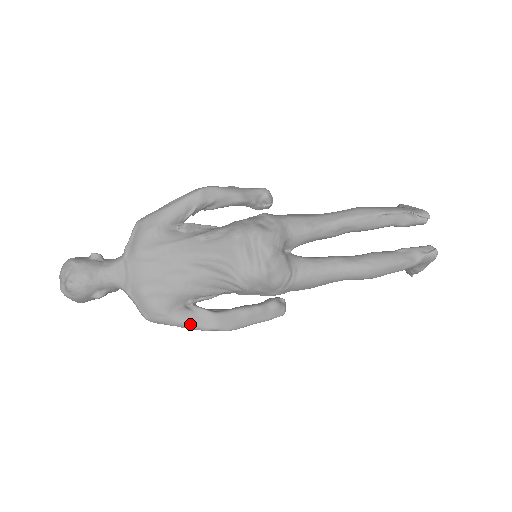
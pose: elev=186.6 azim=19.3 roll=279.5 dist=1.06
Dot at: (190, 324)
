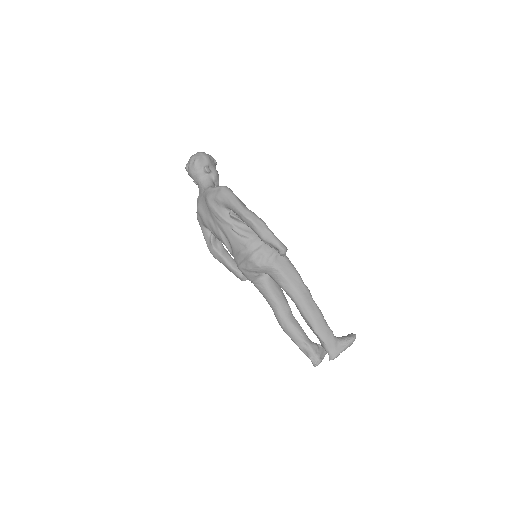
Dot at: (204, 237)
